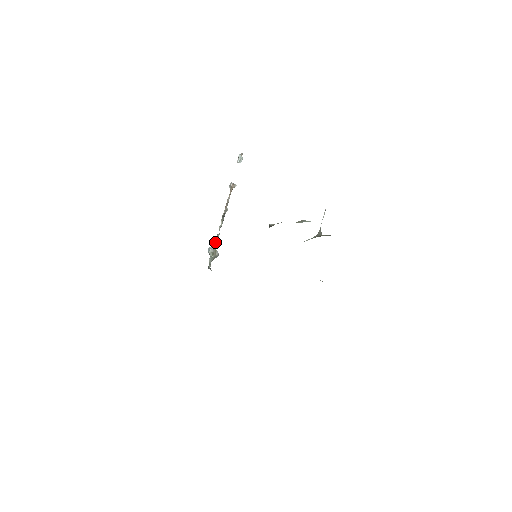
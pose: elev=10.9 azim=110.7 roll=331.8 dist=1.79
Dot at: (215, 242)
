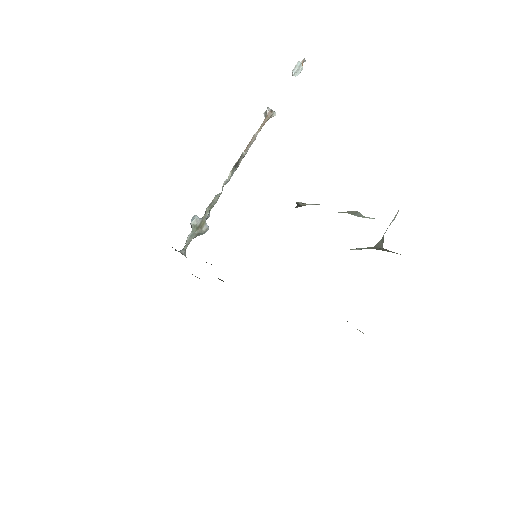
Dot at: (207, 207)
